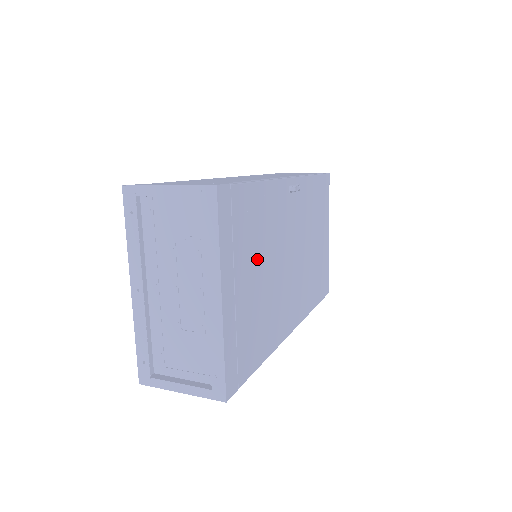
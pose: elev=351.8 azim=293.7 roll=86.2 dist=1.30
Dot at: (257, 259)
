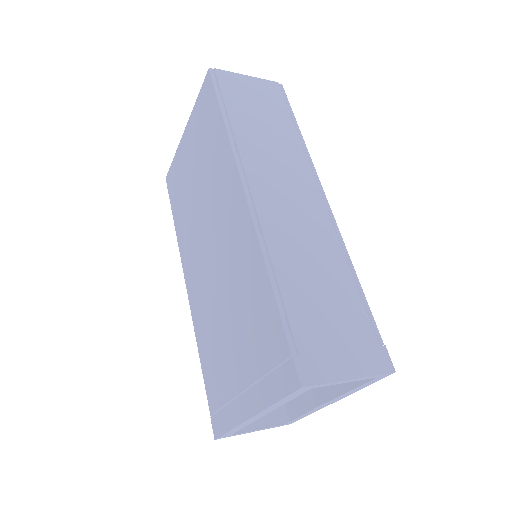
Dot at: occluded
